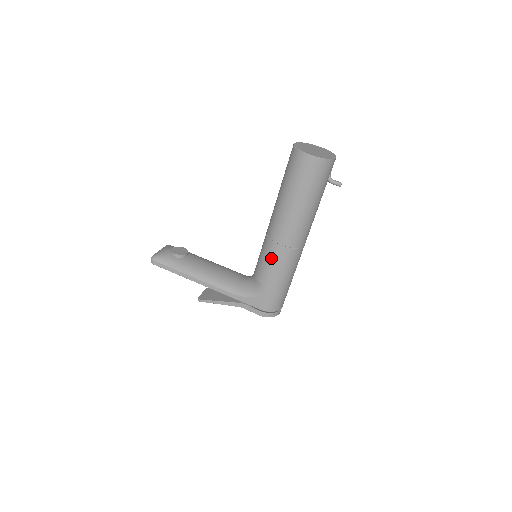
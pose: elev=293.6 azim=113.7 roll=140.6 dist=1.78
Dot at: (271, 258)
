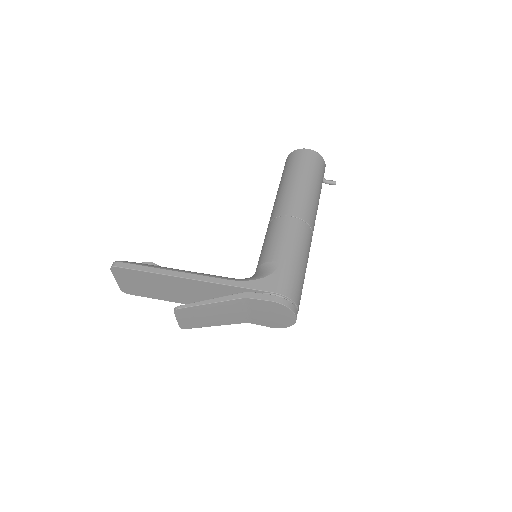
Dot at: (281, 231)
